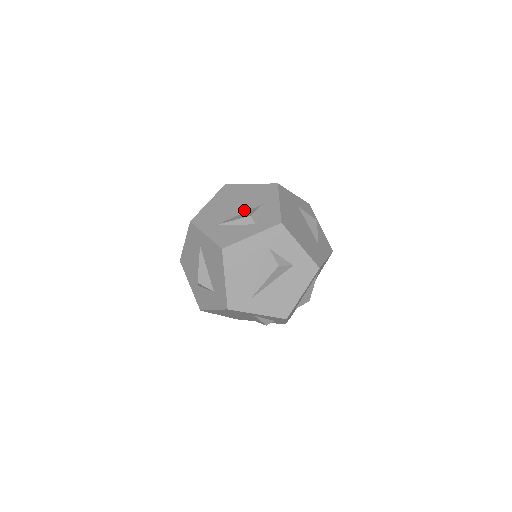
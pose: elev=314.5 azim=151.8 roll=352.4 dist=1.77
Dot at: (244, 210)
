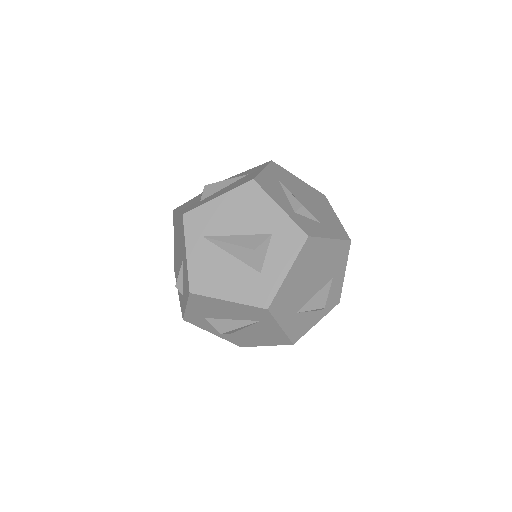
Dot at: (306, 206)
